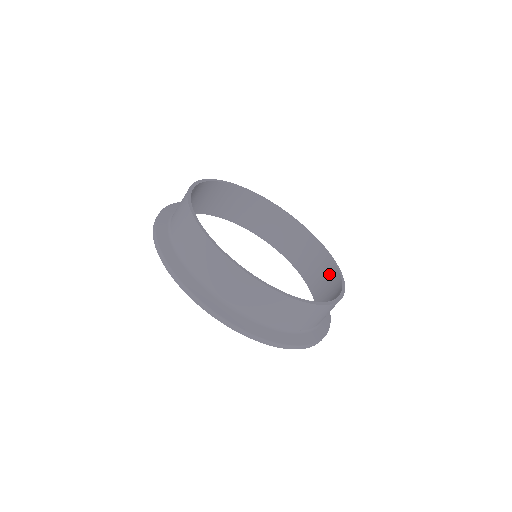
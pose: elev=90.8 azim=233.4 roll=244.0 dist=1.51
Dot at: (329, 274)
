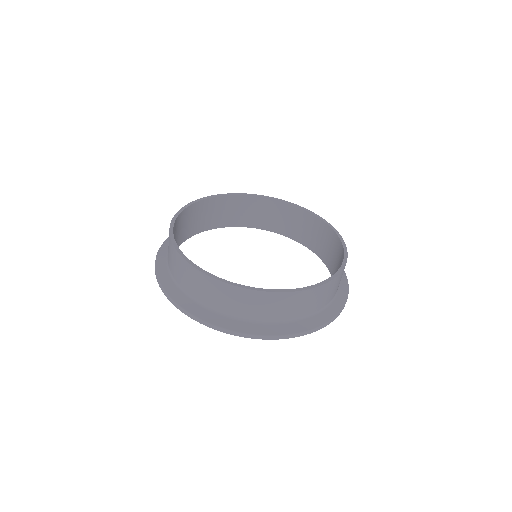
Dot at: (326, 235)
